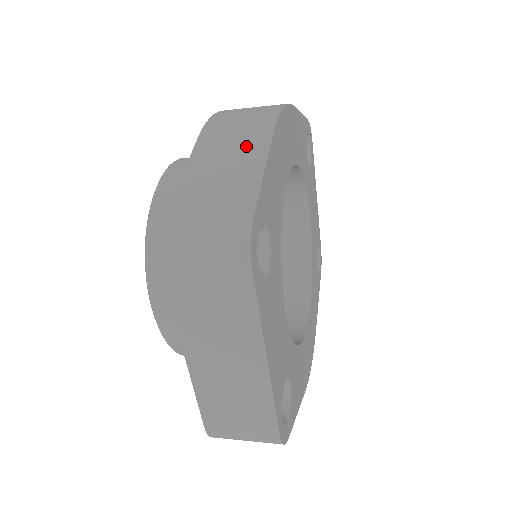
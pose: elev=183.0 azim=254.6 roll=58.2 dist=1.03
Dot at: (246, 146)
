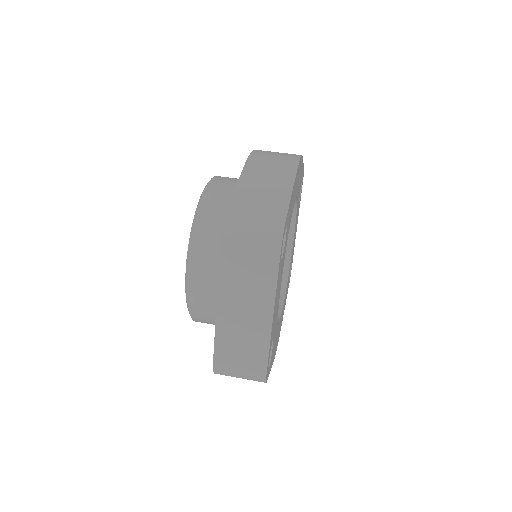
Dot at: (279, 176)
